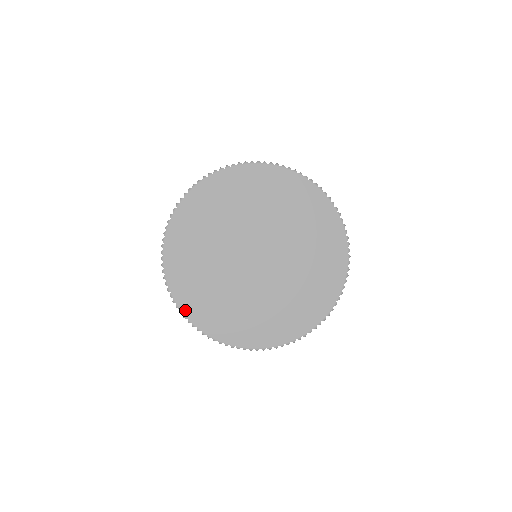
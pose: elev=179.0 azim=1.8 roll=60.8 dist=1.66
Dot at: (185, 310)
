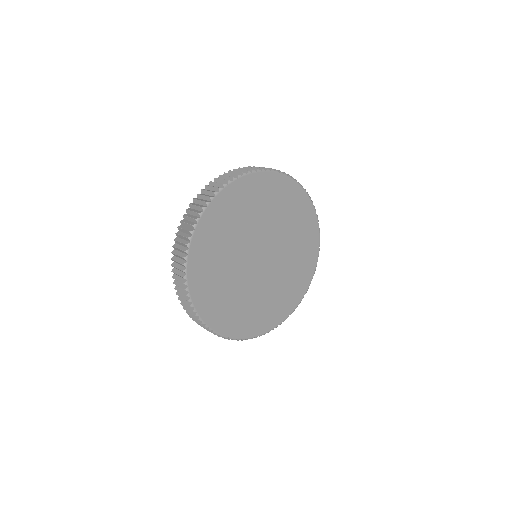
Dot at: (261, 332)
